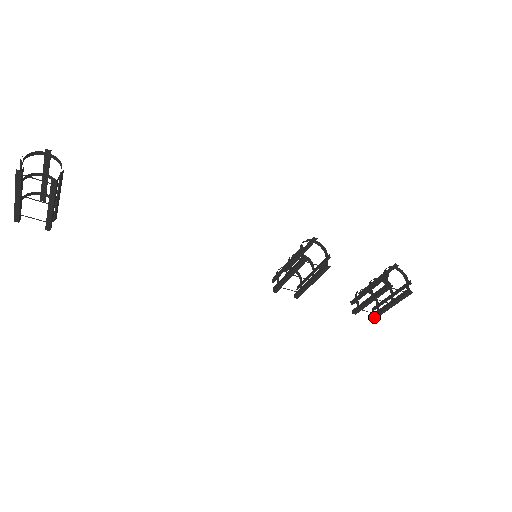
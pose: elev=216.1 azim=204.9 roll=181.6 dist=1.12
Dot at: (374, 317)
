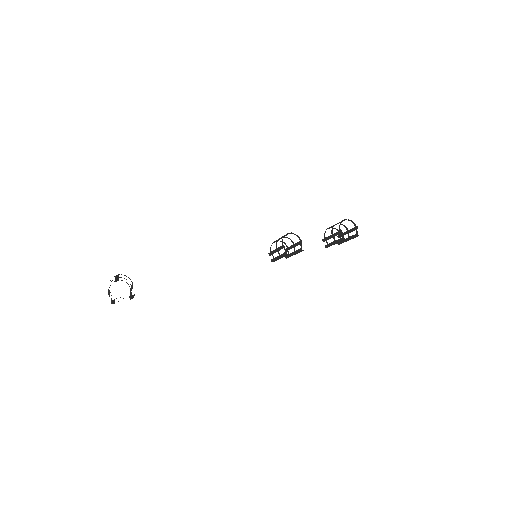
Dot at: (339, 244)
